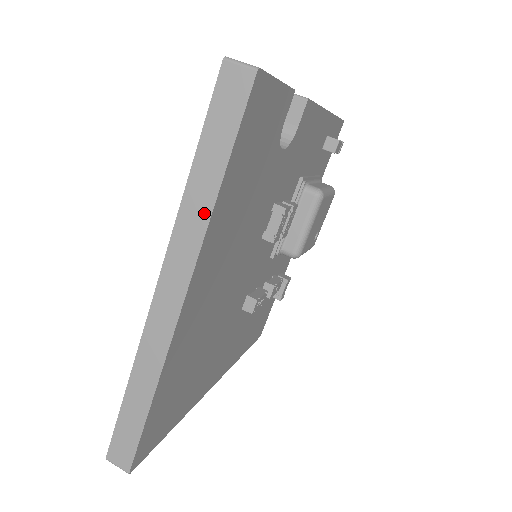
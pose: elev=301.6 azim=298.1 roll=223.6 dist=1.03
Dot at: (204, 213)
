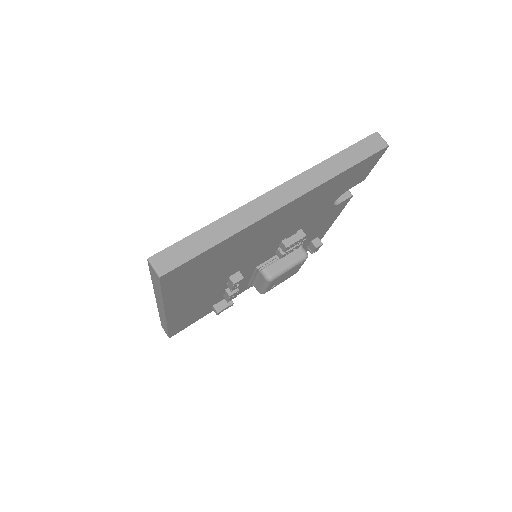
Dot at: (329, 175)
